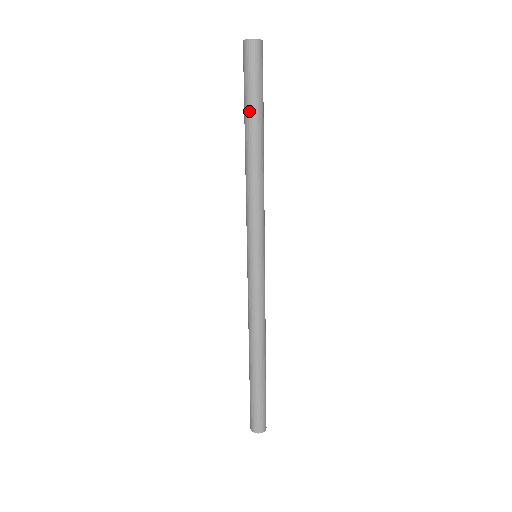
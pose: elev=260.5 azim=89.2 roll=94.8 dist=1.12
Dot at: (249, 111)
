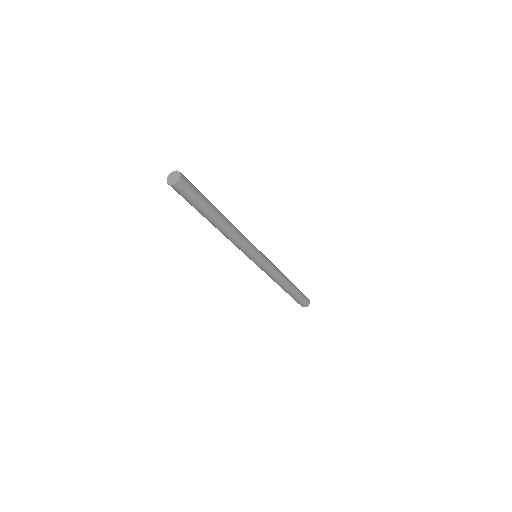
Dot at: (206, 212)
